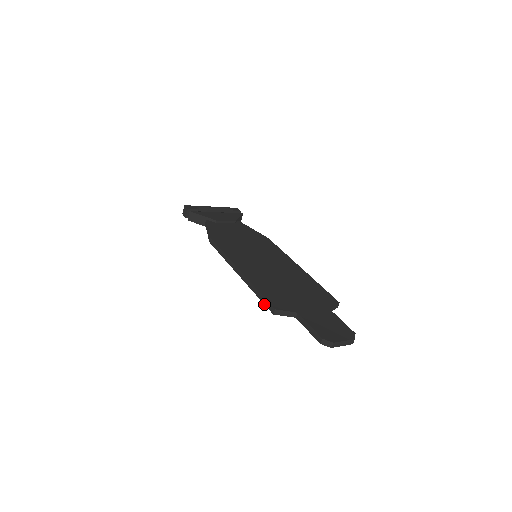
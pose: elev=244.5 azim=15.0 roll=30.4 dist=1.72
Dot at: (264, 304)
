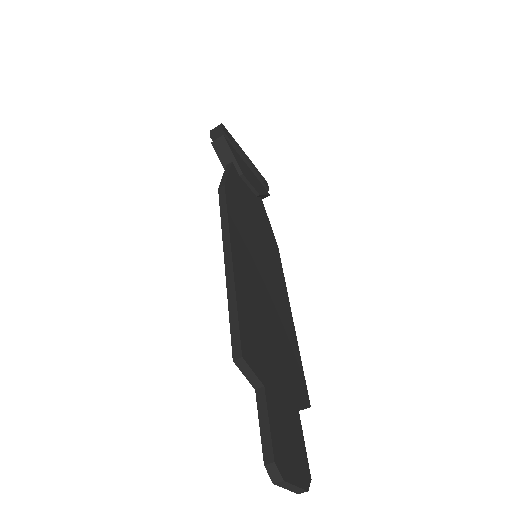
Dot at: (231, 334)
